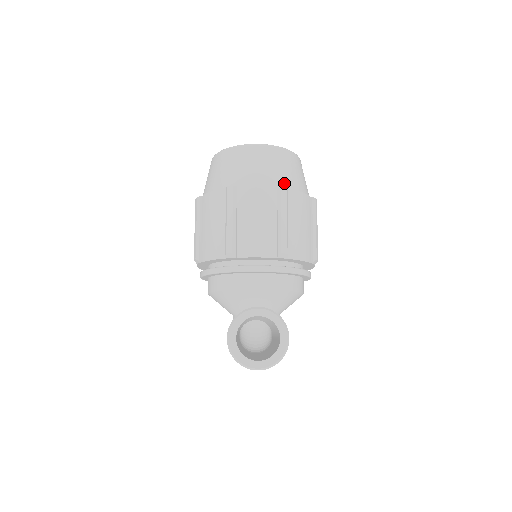
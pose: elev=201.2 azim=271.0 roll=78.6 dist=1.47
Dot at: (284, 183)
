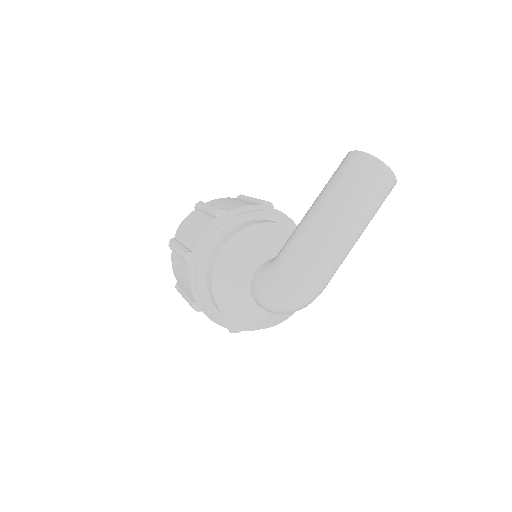
Dot at: occluded
